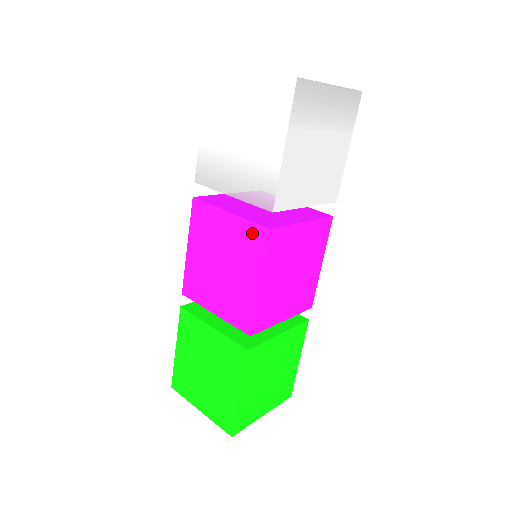
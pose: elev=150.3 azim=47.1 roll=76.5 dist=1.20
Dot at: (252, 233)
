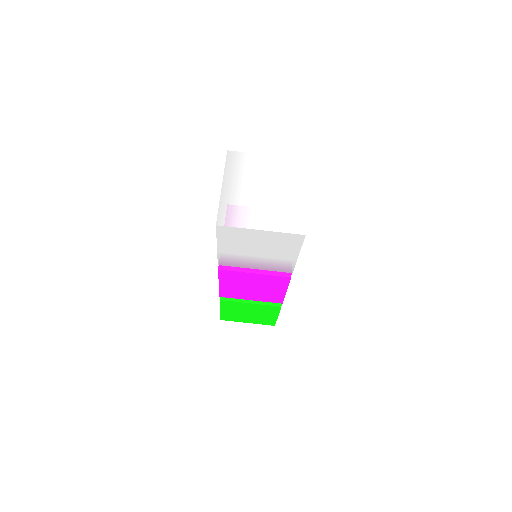
Dot at: (277, 279)
